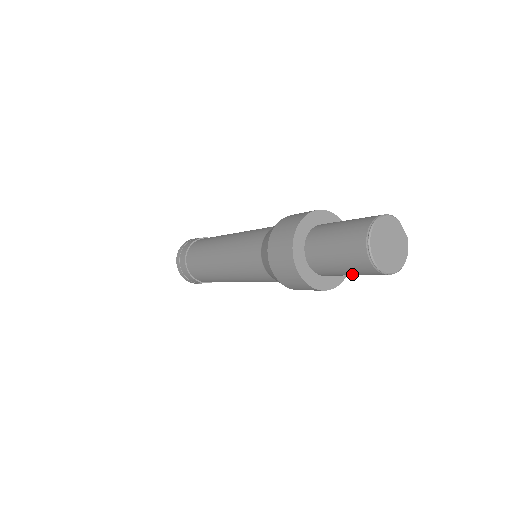
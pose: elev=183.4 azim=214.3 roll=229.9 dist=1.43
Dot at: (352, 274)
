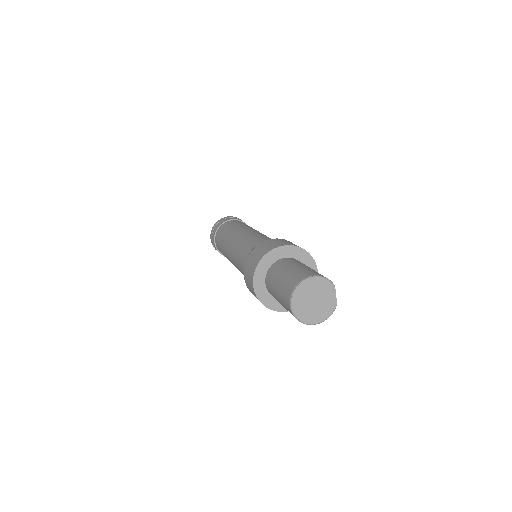
Dot at: occluded
